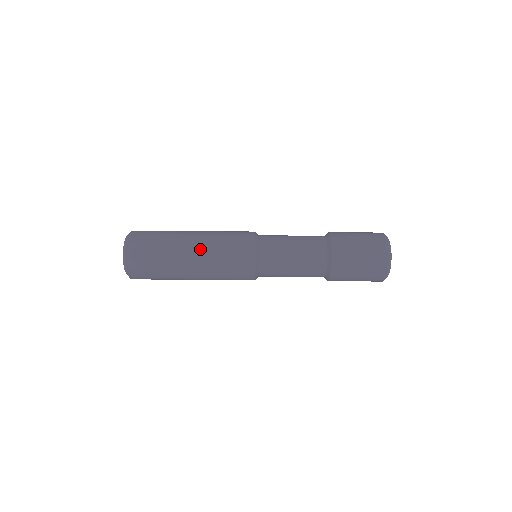
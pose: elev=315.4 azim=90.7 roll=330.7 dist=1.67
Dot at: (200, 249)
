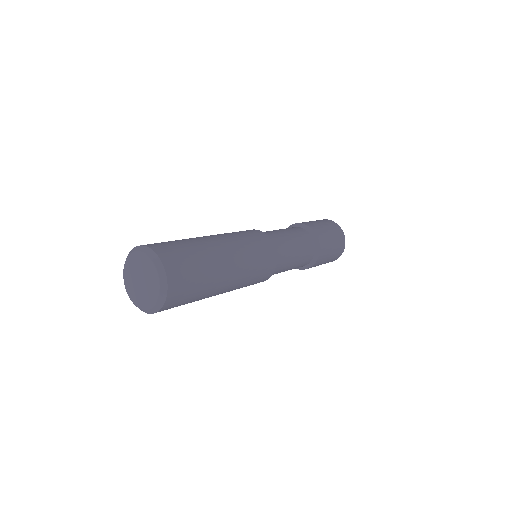
Dot at: (235, 254)
